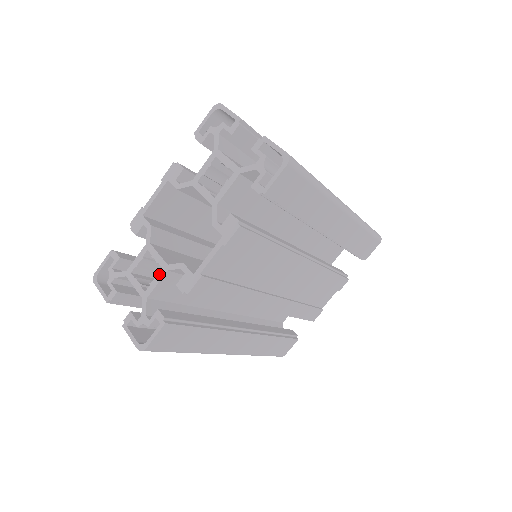
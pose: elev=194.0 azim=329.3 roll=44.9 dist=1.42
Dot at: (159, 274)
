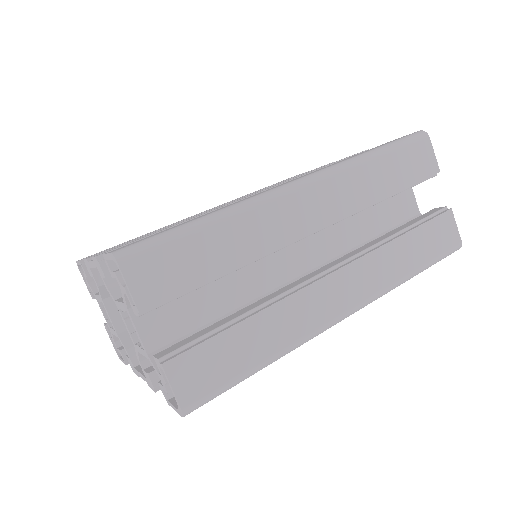
Dot at: (114, 332)
